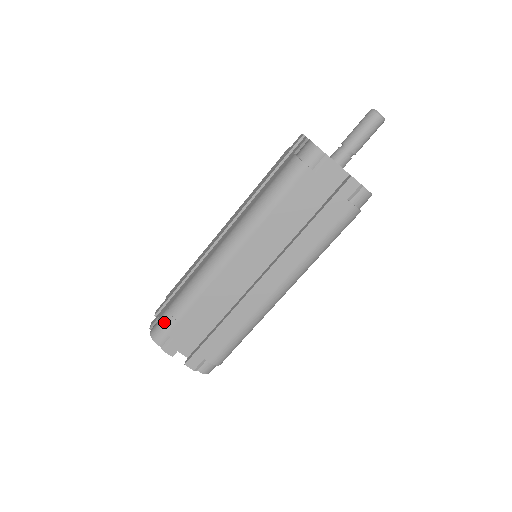
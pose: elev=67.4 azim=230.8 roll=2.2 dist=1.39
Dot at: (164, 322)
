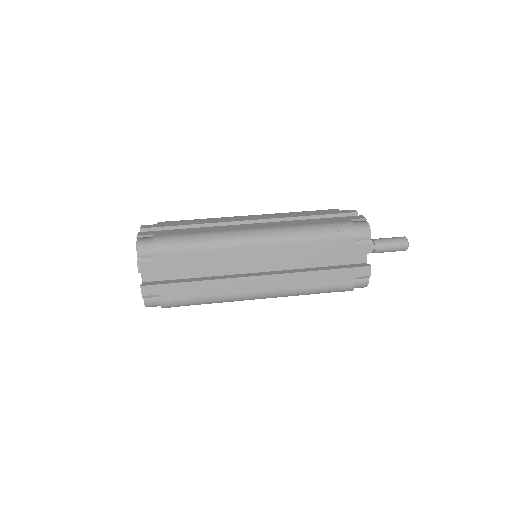
Dot at: (160, 243)
